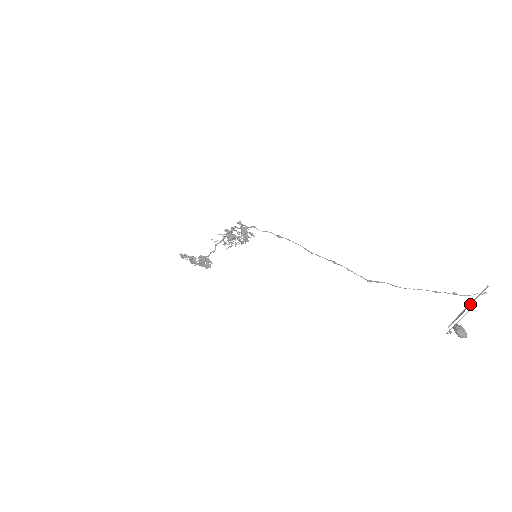
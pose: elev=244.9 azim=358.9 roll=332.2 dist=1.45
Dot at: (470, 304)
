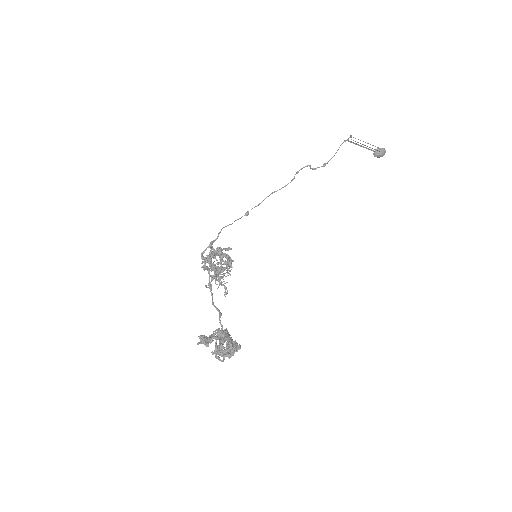
Dot at: (358, 145)
